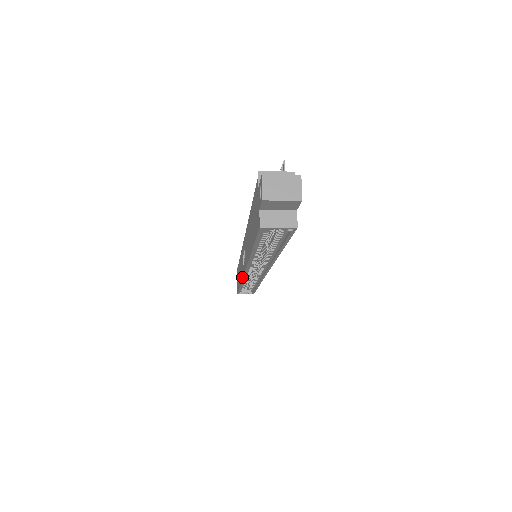
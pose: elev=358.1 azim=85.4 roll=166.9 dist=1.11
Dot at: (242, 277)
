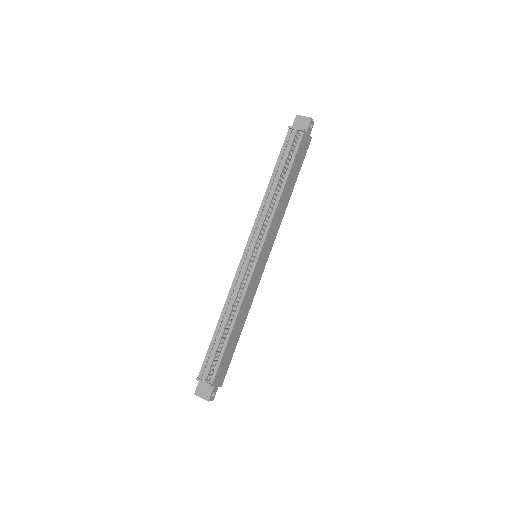
Dot at: occluded
